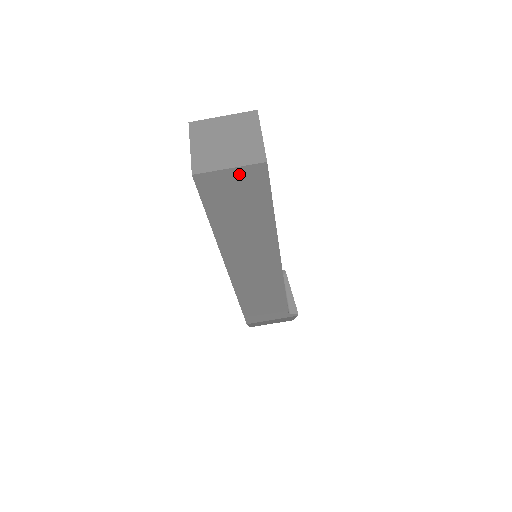
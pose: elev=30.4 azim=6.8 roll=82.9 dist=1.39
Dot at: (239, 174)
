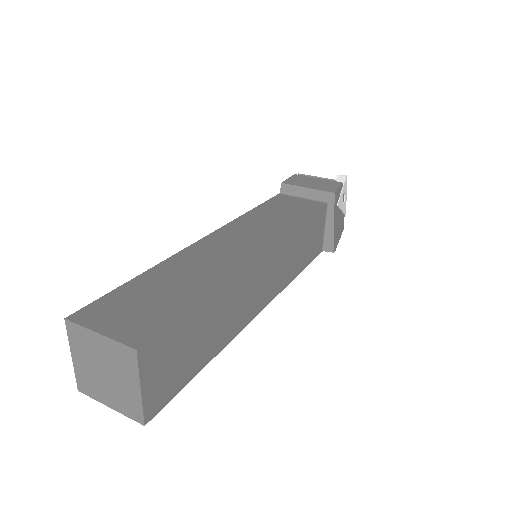
Dot at: occluded
